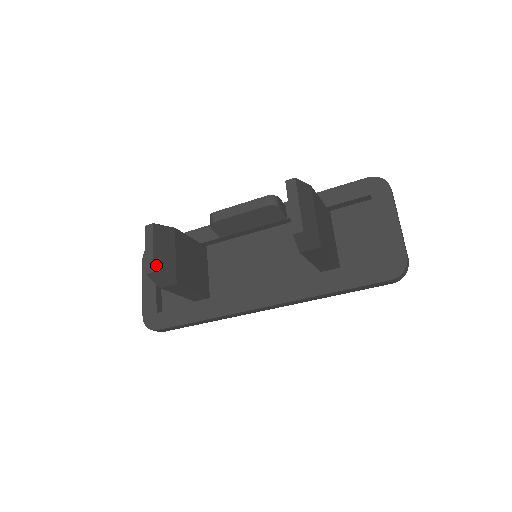
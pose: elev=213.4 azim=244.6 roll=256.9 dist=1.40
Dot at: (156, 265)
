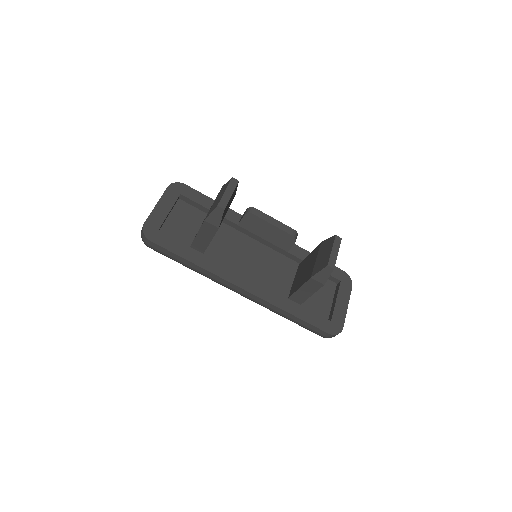
Dot at: (226, 206)
